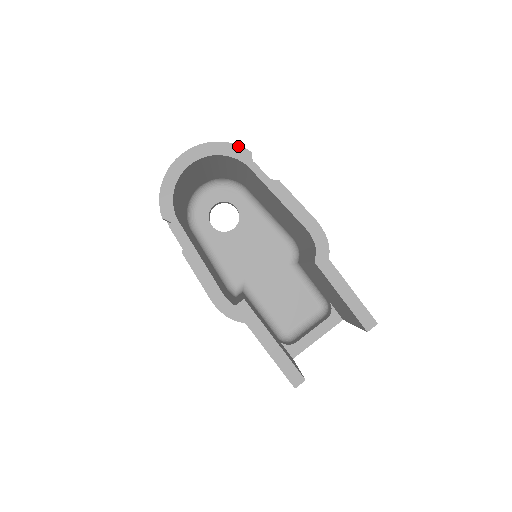
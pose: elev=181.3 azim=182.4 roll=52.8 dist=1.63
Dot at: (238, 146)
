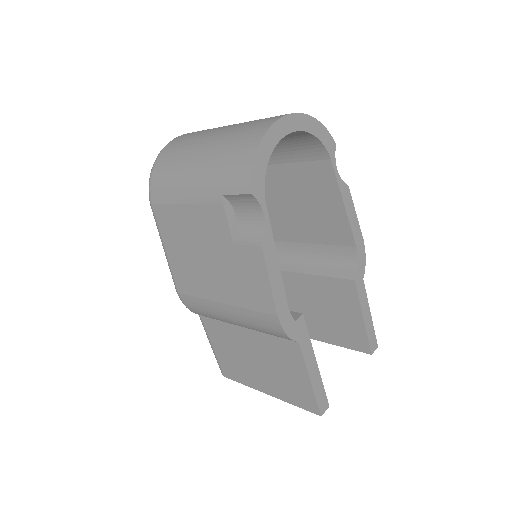
Dot at: (328, 132)
